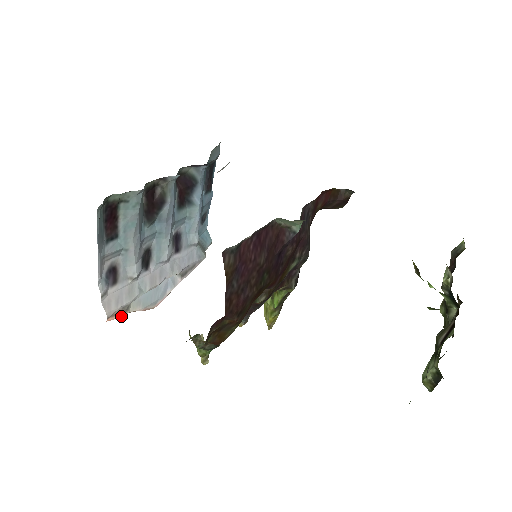
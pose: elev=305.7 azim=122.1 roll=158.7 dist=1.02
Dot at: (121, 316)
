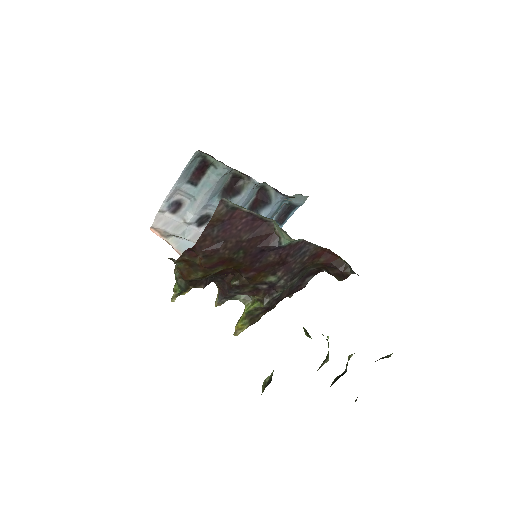
Dot at: (160, 236)
